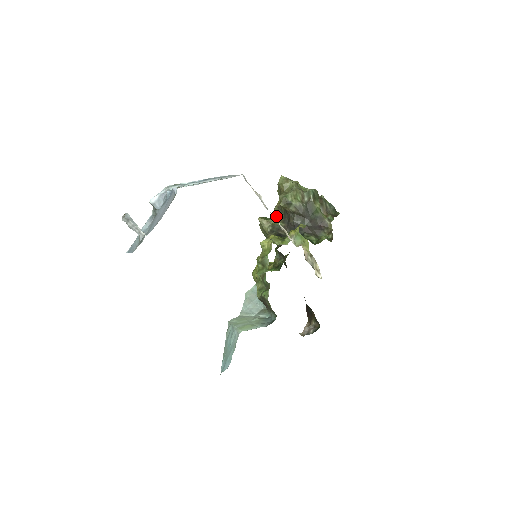
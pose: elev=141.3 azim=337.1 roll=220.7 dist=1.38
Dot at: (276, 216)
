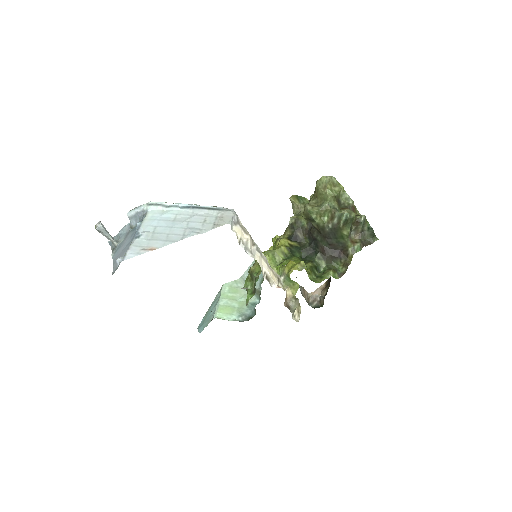
Dot at: occluded
